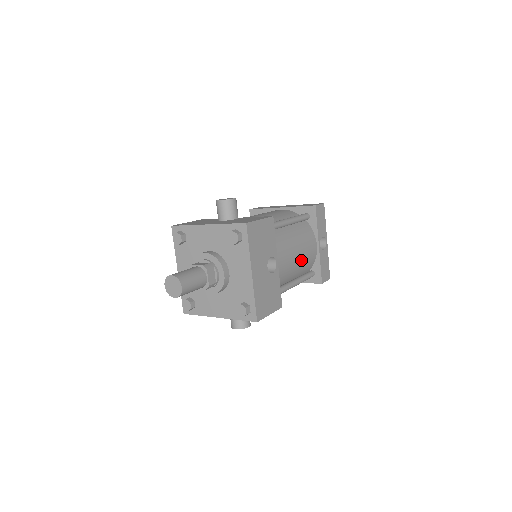
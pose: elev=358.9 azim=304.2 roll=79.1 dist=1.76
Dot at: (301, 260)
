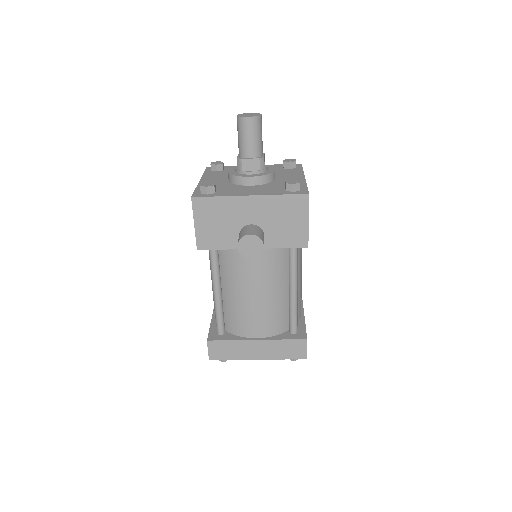
Dot at: (300, 283)
